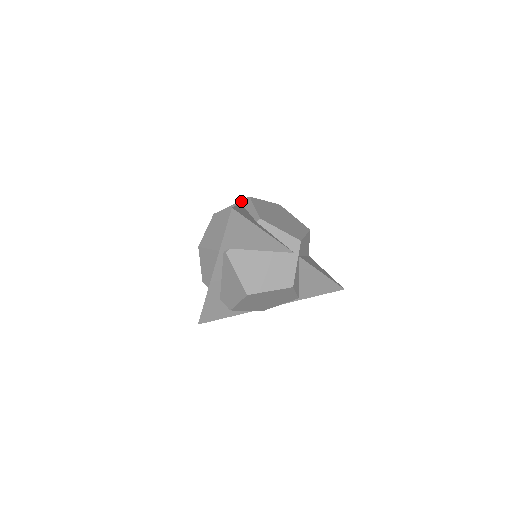
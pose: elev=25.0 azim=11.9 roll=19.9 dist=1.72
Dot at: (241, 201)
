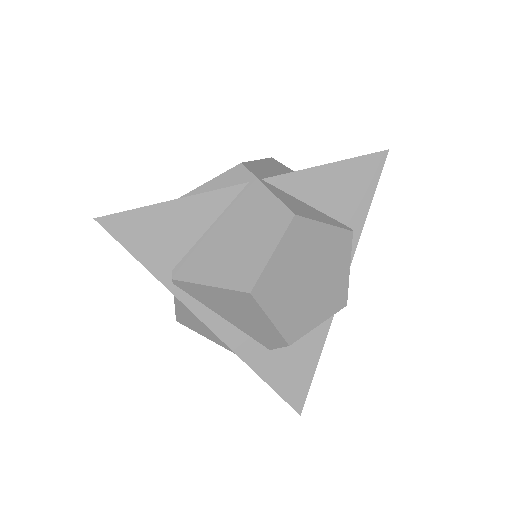
Dot at: occluded
